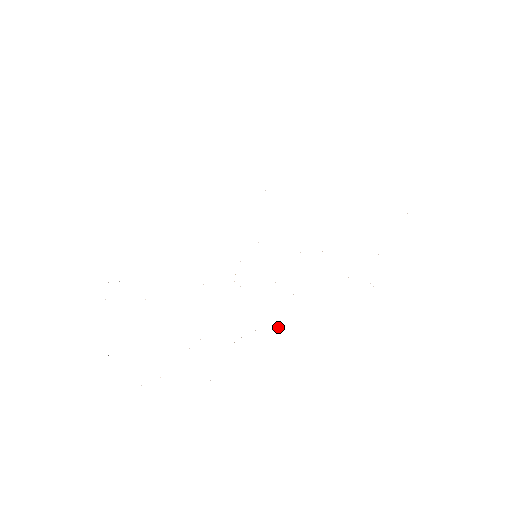
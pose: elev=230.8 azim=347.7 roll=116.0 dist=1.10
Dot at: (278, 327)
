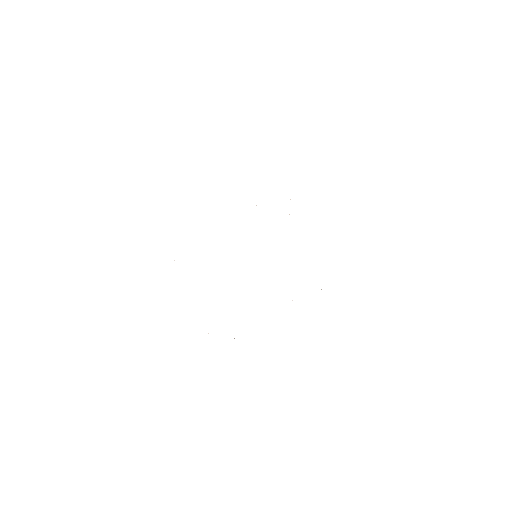
Dot at: occluded
